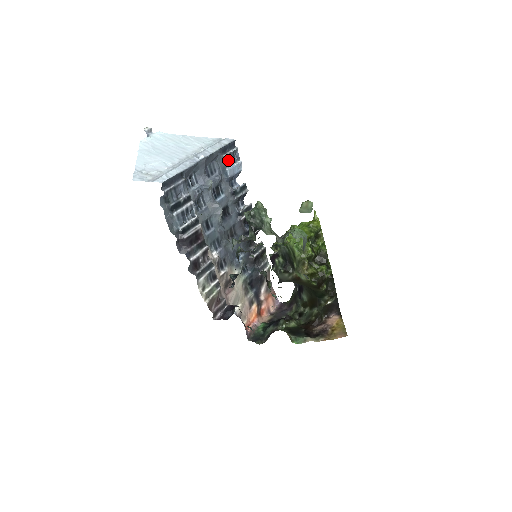
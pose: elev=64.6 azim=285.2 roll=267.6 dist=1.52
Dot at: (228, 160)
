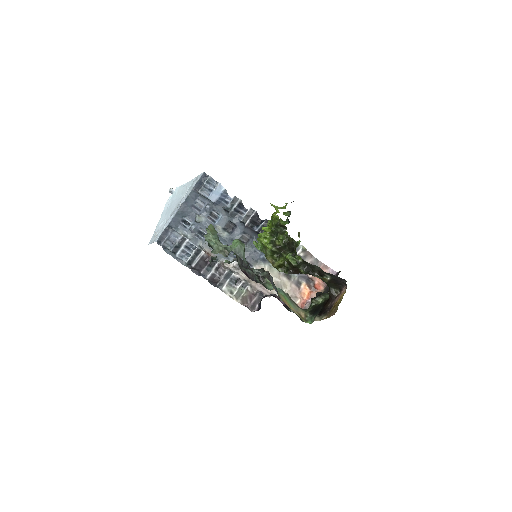
Dot at: (206, 191)
